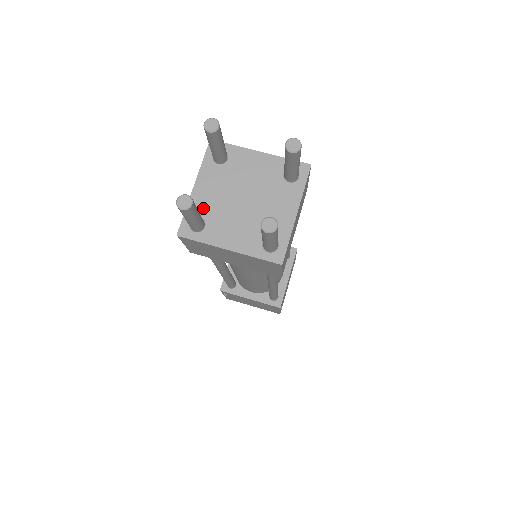
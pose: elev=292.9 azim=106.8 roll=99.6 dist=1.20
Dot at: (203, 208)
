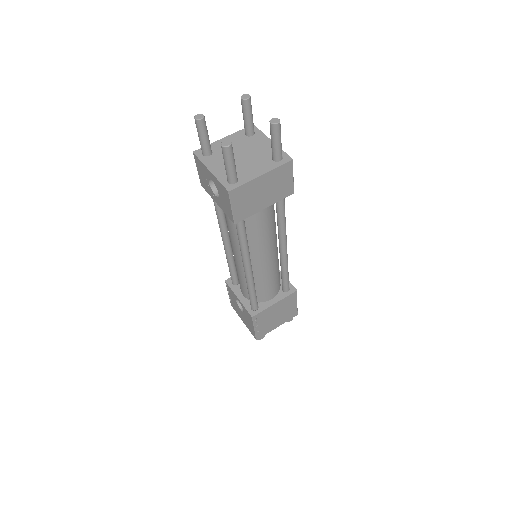
Dot at: occluded
